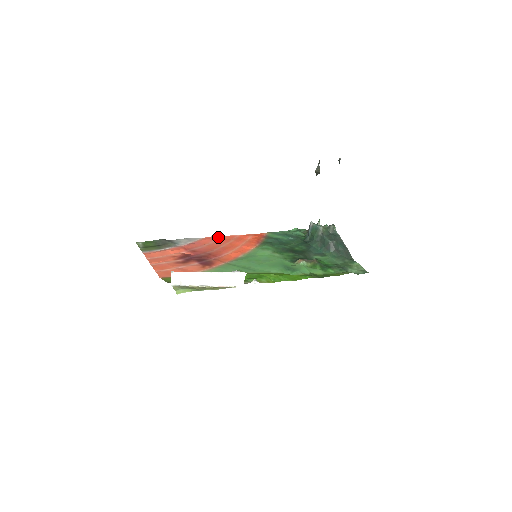
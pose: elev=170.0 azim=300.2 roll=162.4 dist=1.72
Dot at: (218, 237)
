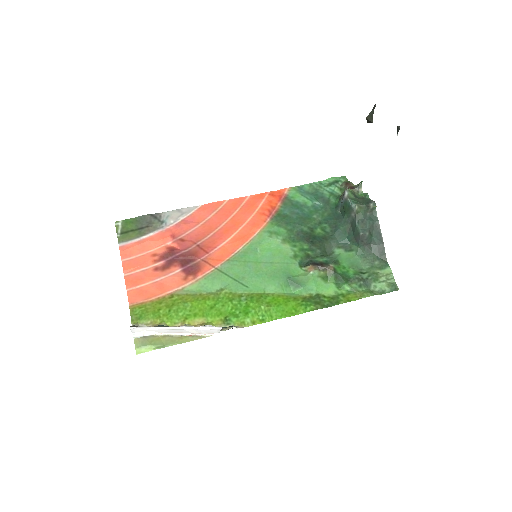
Dot at: (220, 203)
